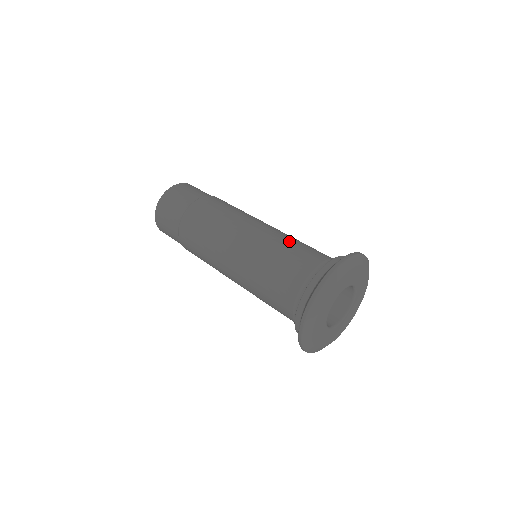
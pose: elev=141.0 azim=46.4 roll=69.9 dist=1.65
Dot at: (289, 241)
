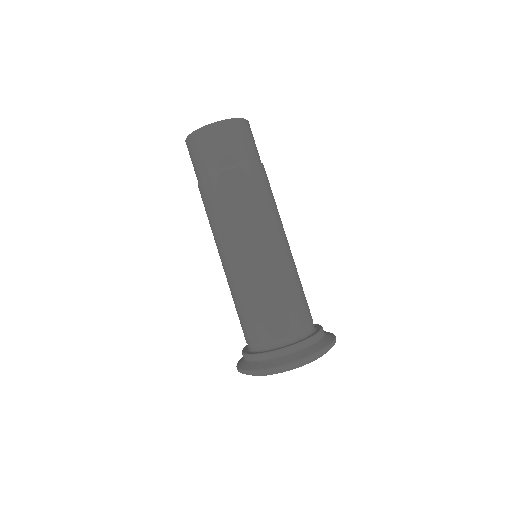
Dot at: (285, 288)
